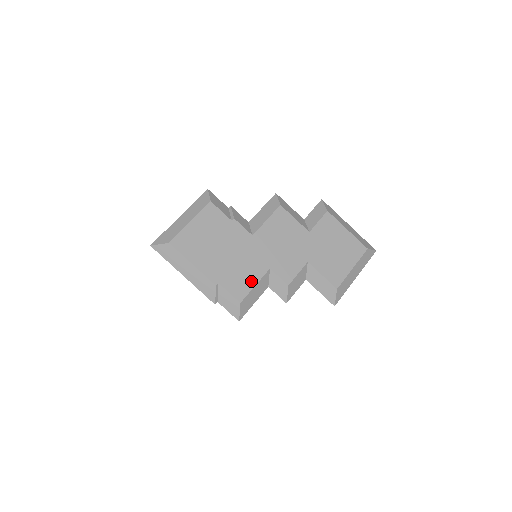
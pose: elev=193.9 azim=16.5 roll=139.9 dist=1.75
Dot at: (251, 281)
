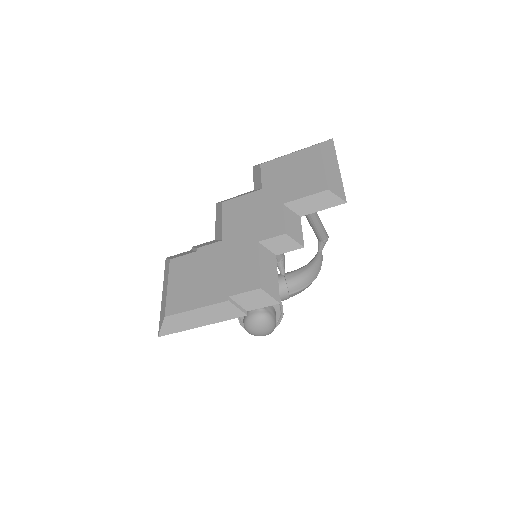
Dot at: (253, 266)
